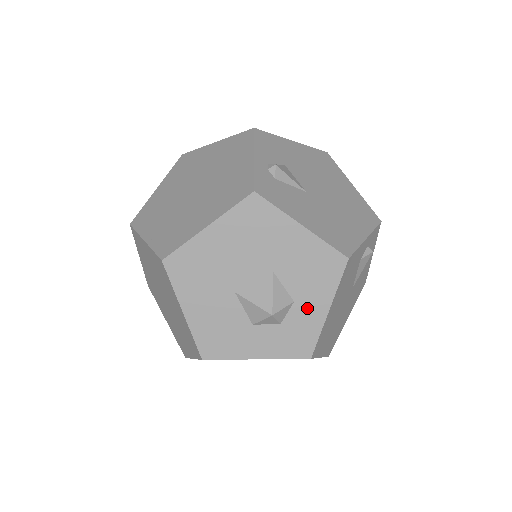
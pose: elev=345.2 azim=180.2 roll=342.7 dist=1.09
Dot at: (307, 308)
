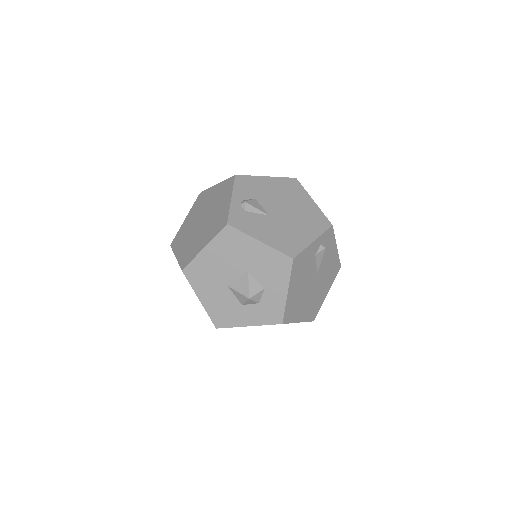
Dot at: (273, 292)
